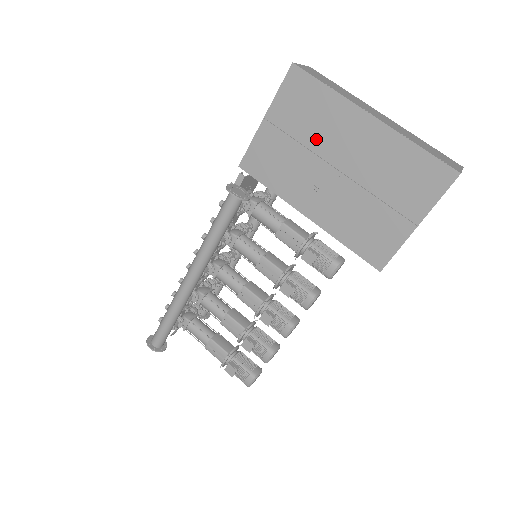
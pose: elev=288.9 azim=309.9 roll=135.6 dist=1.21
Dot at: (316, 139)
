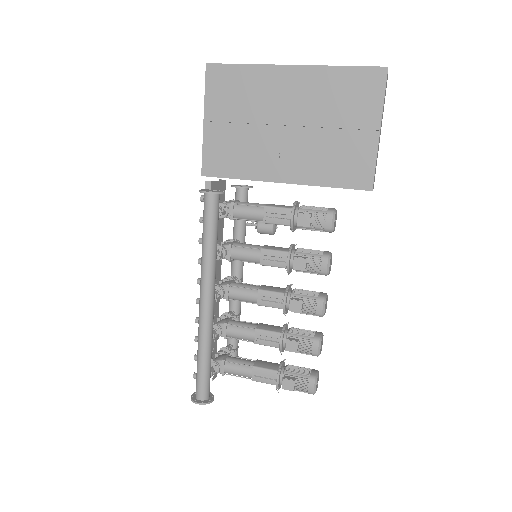
Dot at: (256, 112)
